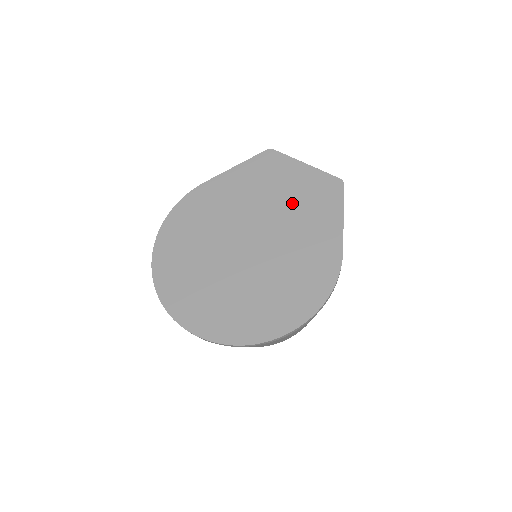
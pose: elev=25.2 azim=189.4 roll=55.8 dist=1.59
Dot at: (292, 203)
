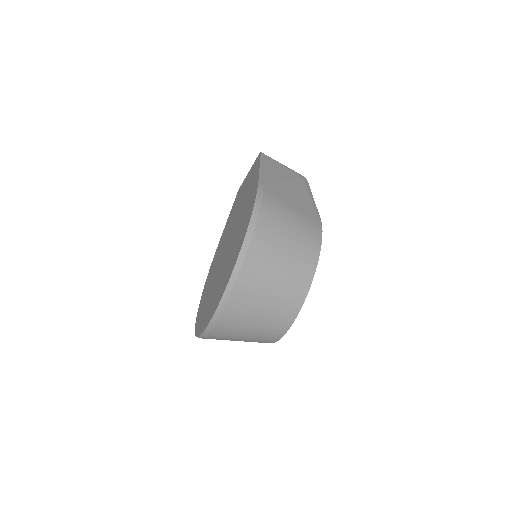
Dot at: (242, 199)
